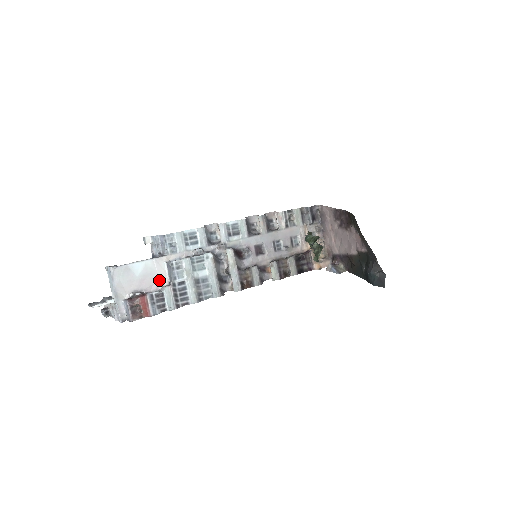
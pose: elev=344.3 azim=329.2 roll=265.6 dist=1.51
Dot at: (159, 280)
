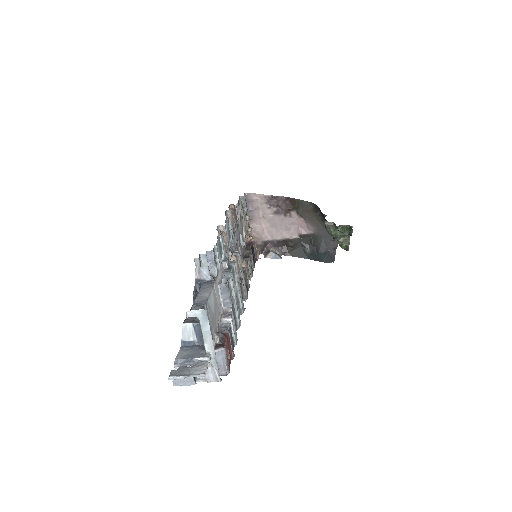
Dot at: (219, 310)
